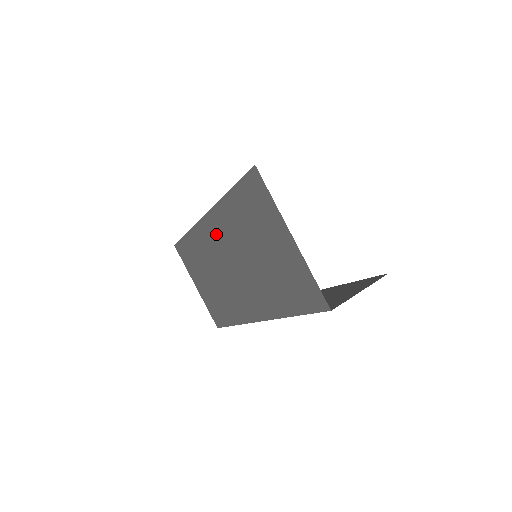
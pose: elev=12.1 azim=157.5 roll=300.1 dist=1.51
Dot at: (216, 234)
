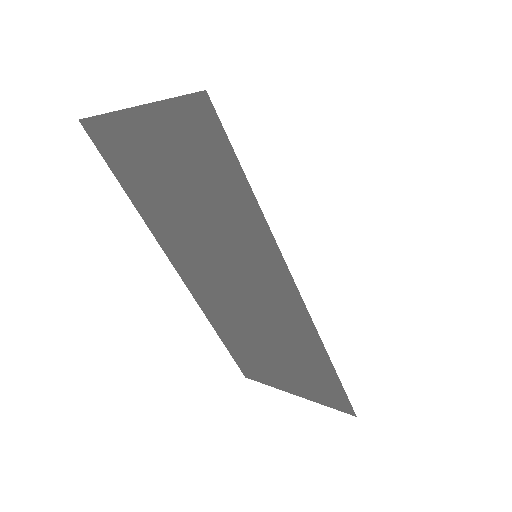
Dot at: (193, 271)
